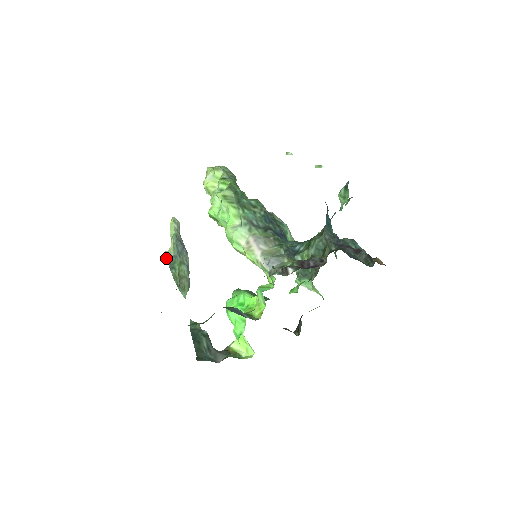
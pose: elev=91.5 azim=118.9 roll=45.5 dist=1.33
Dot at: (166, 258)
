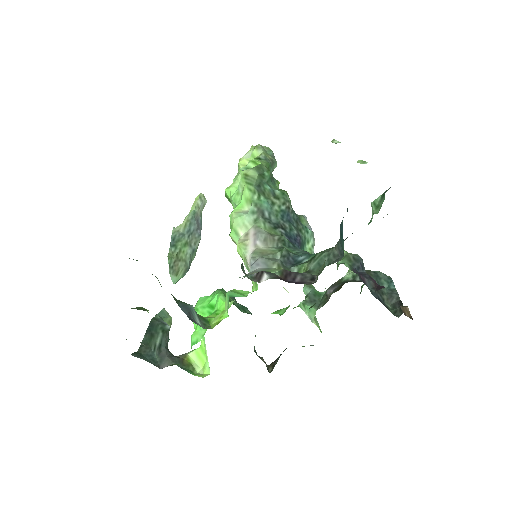
Dot at: (172, 233)
